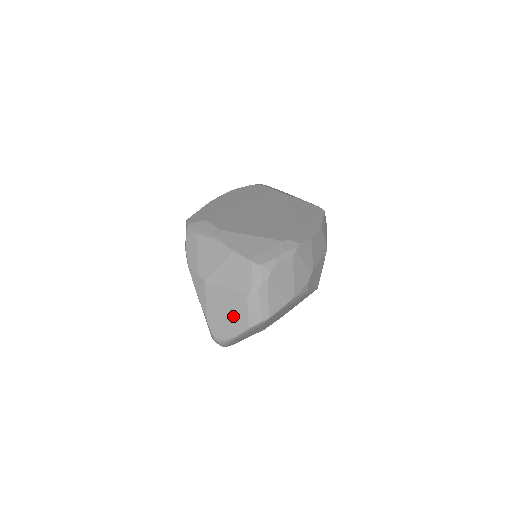
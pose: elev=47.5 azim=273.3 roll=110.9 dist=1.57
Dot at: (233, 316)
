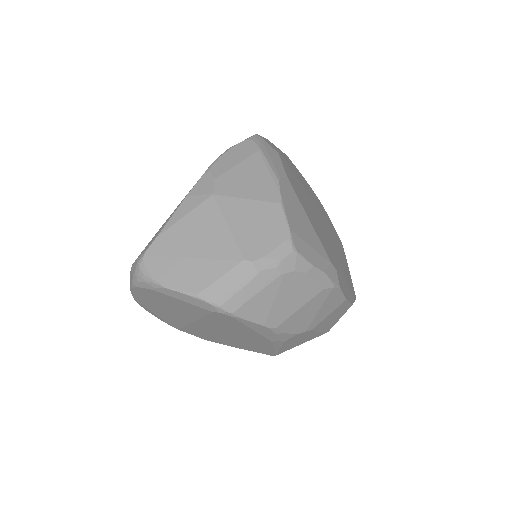
Dot at: (196, 263)
